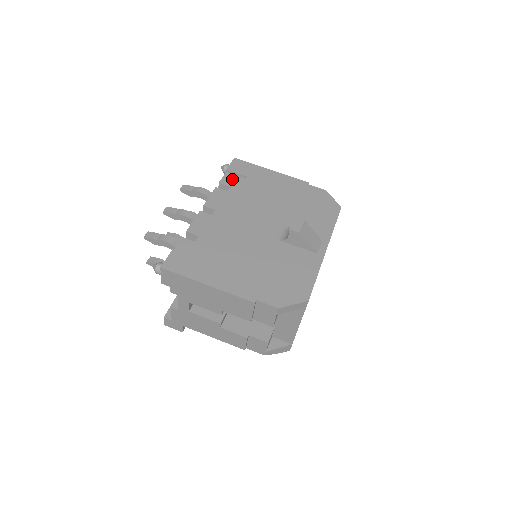
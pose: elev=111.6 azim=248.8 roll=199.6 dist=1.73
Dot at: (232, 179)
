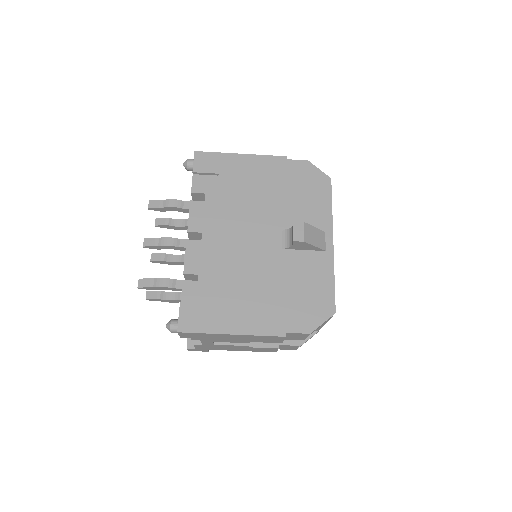
Dot at: (203, 182)
